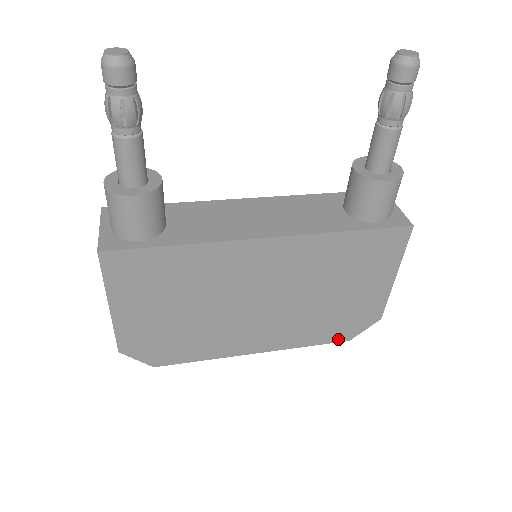
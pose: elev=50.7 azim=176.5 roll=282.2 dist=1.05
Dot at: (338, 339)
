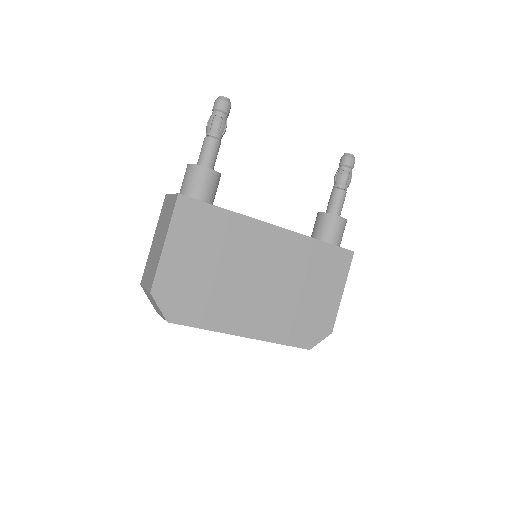
Dot at: (302, 345)
